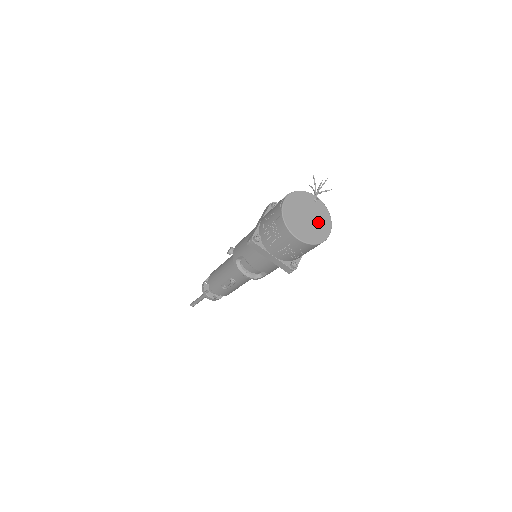
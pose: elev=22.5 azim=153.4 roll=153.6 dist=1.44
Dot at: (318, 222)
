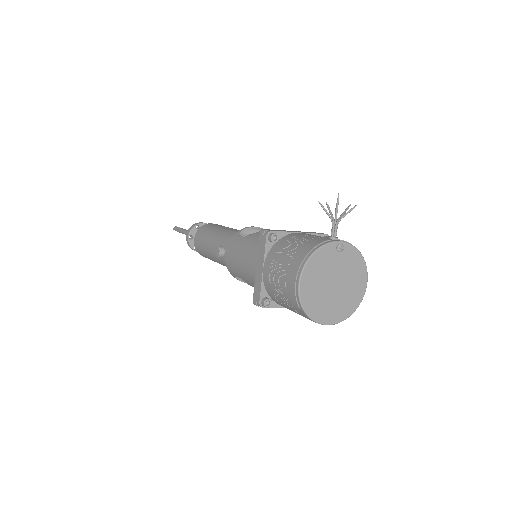
Dot at: (349, 280)
